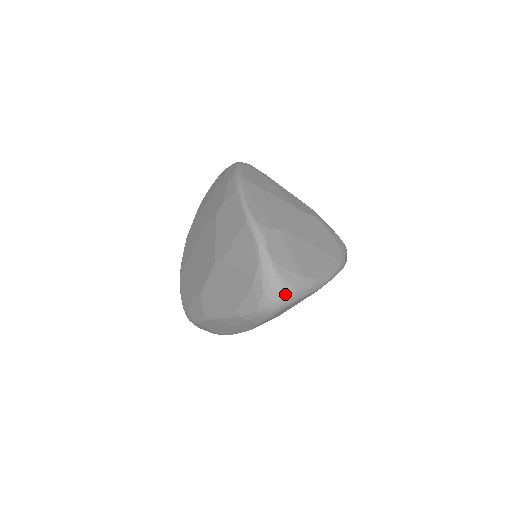
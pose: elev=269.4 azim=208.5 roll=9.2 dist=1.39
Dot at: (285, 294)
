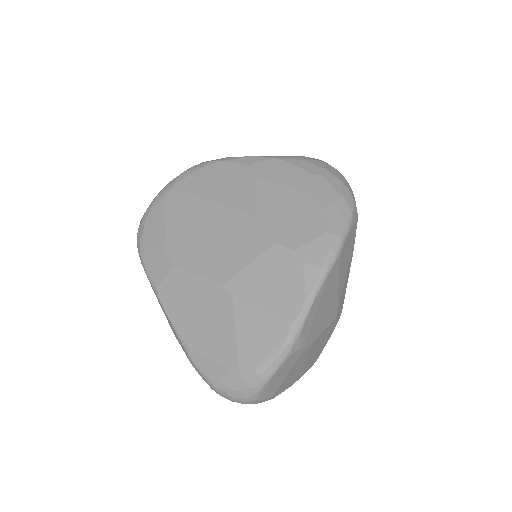
Dot at: (245, 403)
